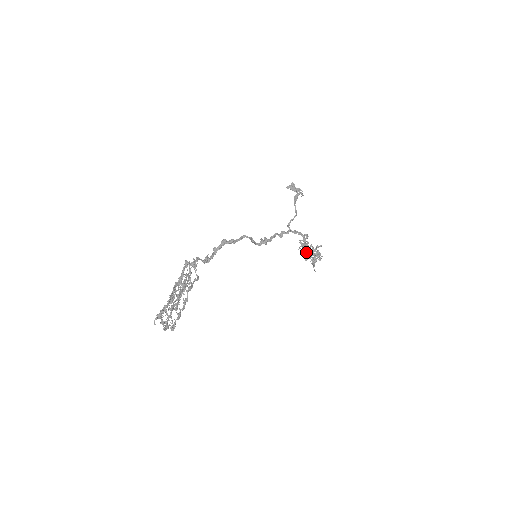
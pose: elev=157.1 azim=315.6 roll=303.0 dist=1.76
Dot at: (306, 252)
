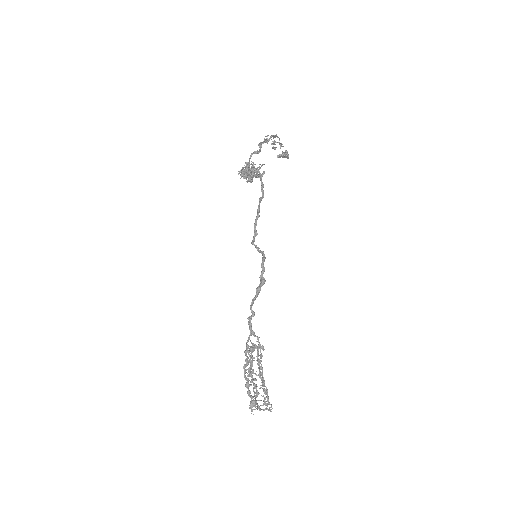
Dot at: occluded
